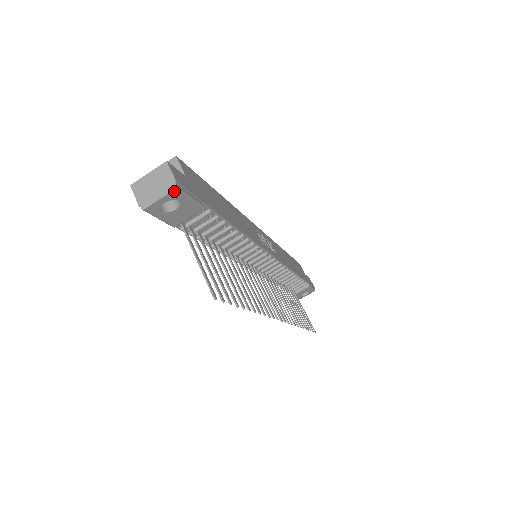
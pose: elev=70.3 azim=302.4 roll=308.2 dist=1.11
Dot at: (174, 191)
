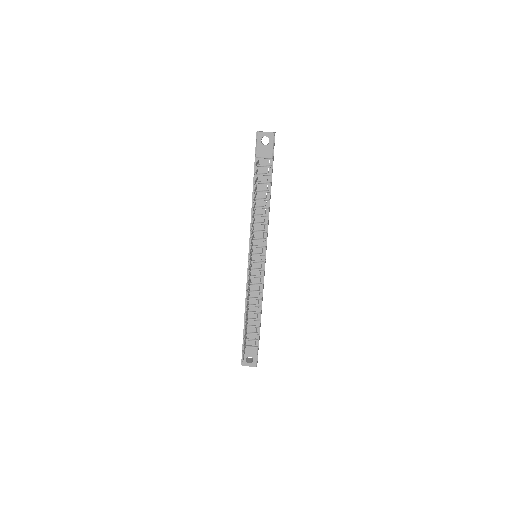
Dot at: (272, 133)
